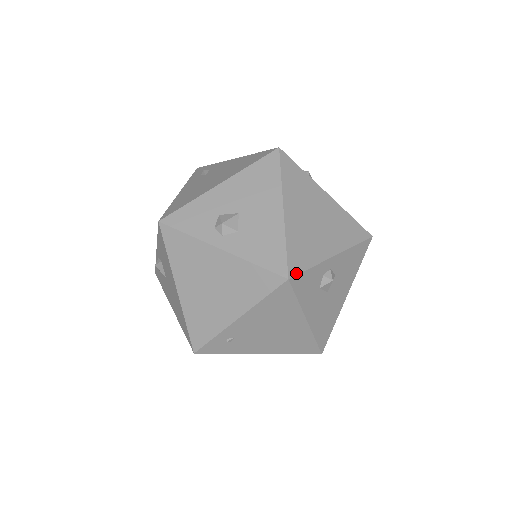
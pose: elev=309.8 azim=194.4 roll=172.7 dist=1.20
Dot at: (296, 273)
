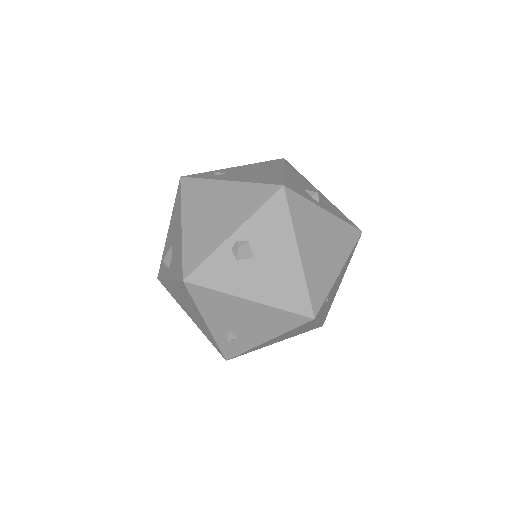
Dot at: occluded
